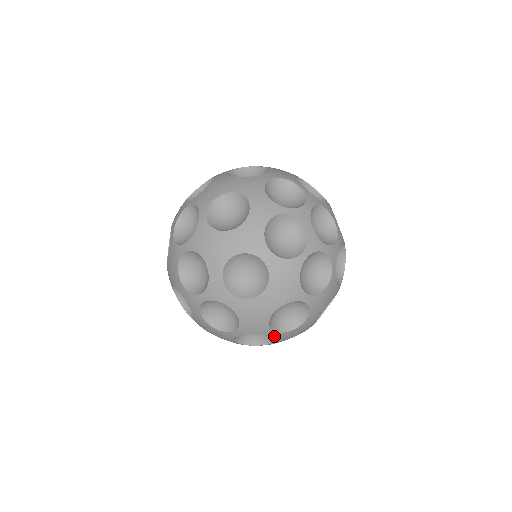
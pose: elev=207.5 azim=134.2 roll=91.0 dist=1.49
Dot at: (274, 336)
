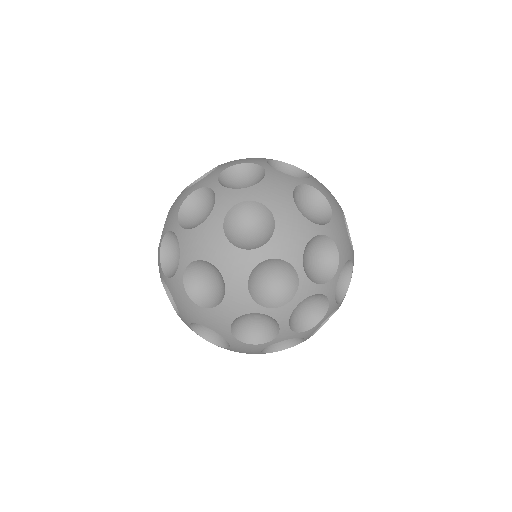
Dot at: occluded
